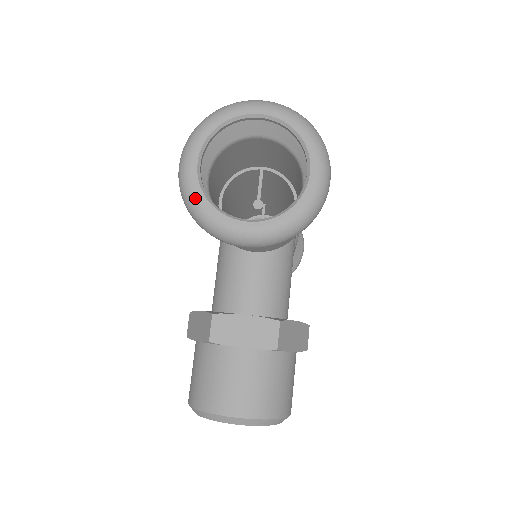
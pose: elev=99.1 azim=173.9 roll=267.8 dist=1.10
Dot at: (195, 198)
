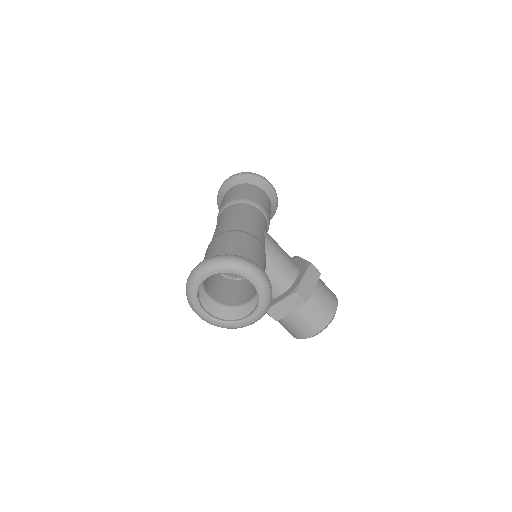
Dot at: (220, 326)
